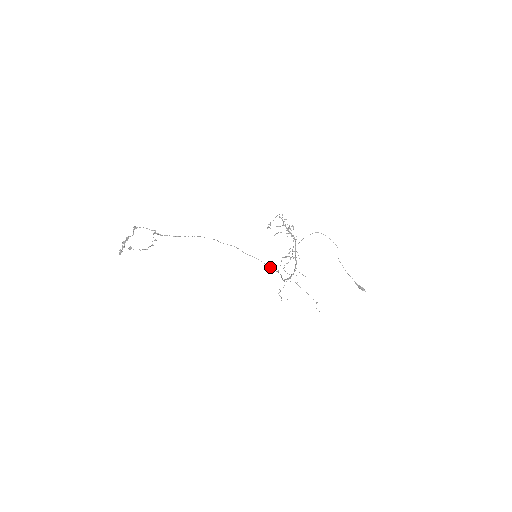
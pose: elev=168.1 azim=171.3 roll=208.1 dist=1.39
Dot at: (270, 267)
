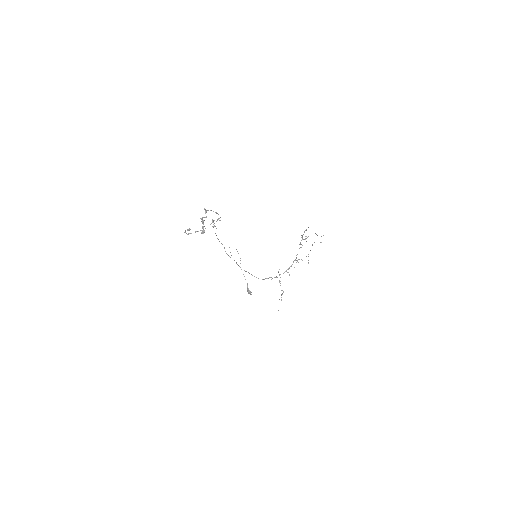
Dot at: occluded
